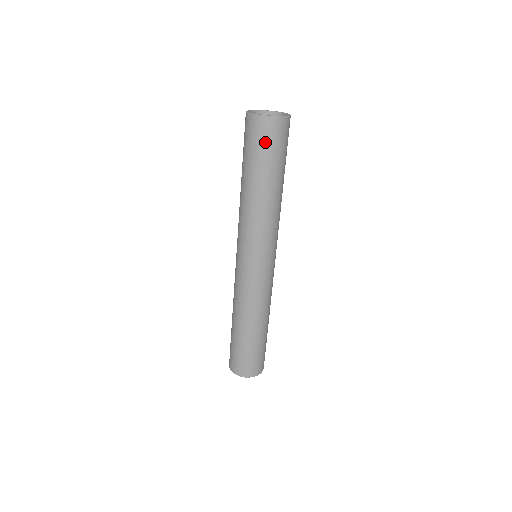
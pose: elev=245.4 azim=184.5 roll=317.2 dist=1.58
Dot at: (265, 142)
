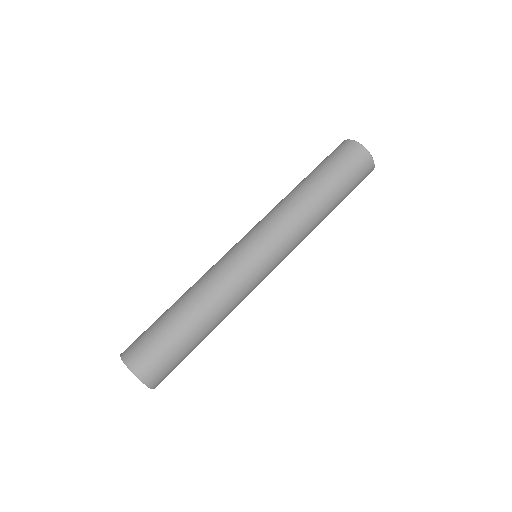
Dot at: (345, 159)
